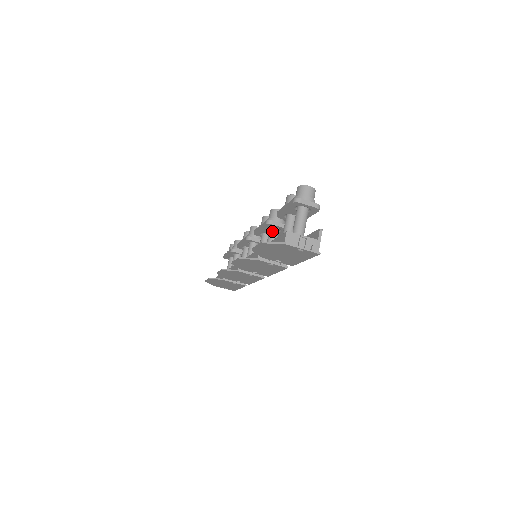
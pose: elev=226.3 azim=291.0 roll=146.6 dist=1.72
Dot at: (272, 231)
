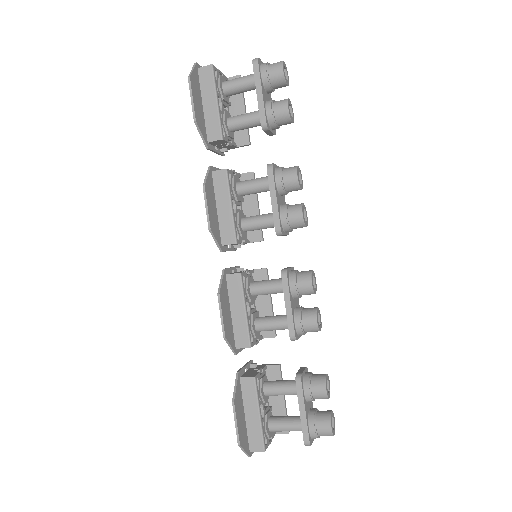
Dot at: occluded
